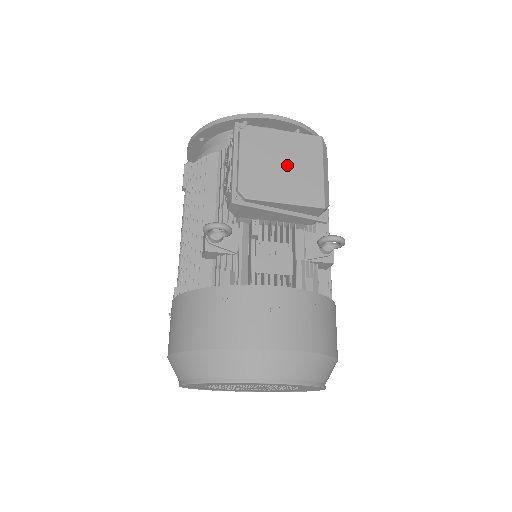
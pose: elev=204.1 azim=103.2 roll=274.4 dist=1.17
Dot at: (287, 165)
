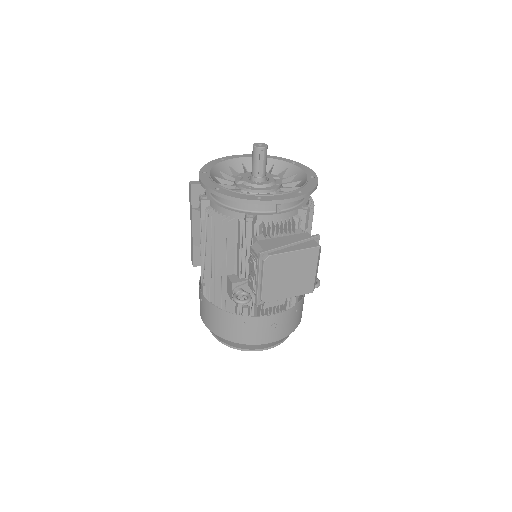
Dot at: (293, 274)
